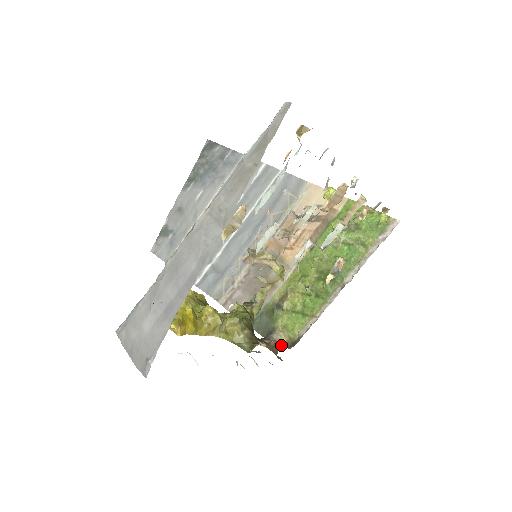
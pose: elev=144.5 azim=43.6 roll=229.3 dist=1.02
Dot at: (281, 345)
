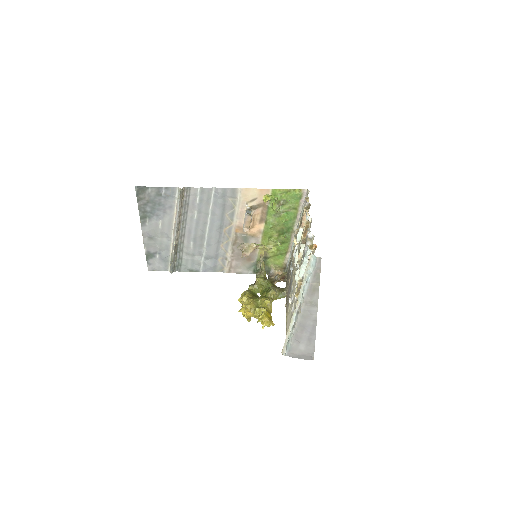
Dot at: (282, 275)
